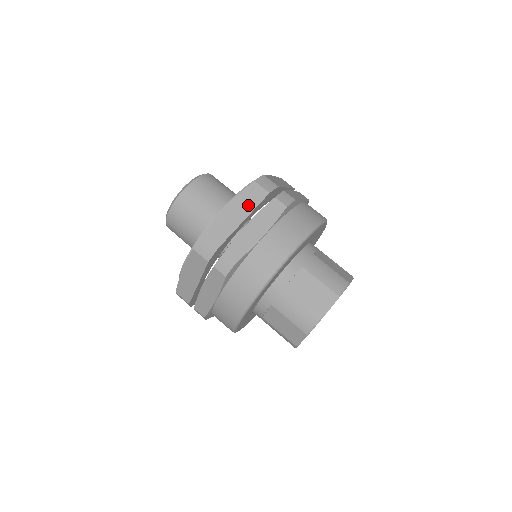
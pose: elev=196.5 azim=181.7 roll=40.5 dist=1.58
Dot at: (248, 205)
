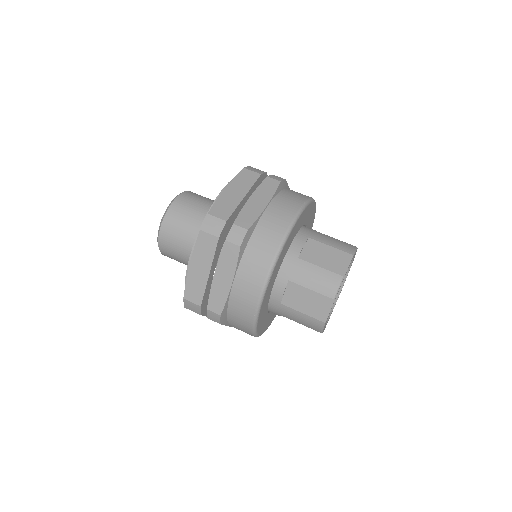
Dot at: (206, 257)
